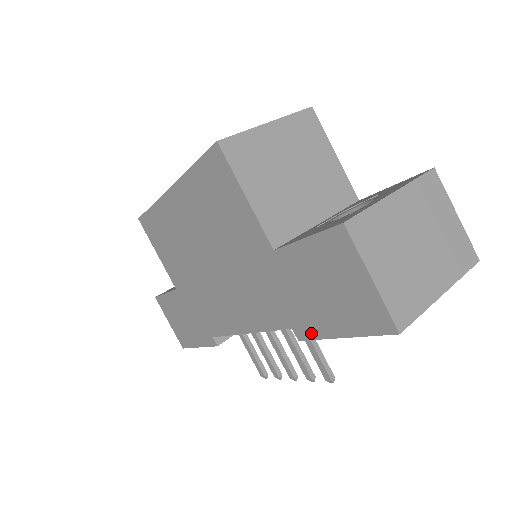
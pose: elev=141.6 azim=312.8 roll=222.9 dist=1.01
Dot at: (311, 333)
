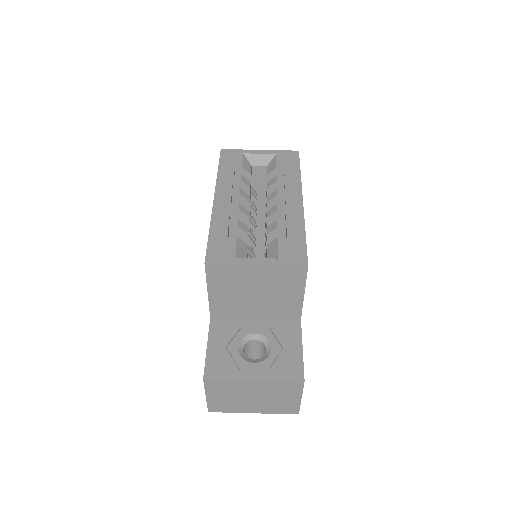
Dot at: occluded
